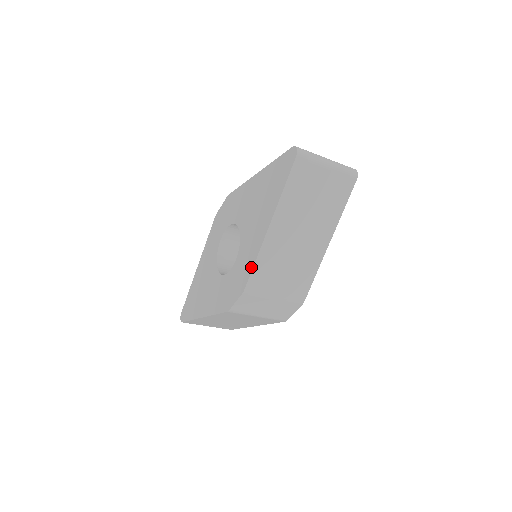
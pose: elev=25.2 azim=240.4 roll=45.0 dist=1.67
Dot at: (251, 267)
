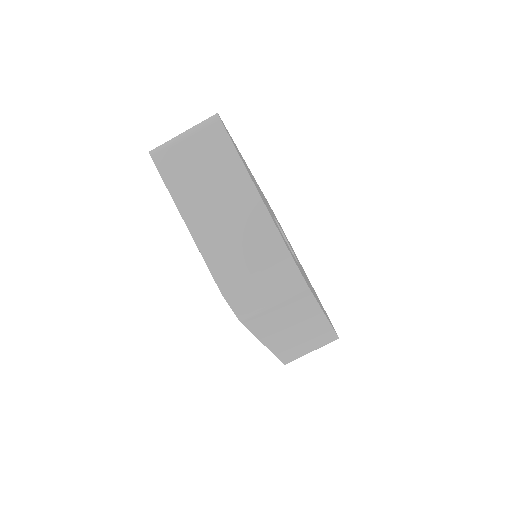
Dot at: (208, 268)
